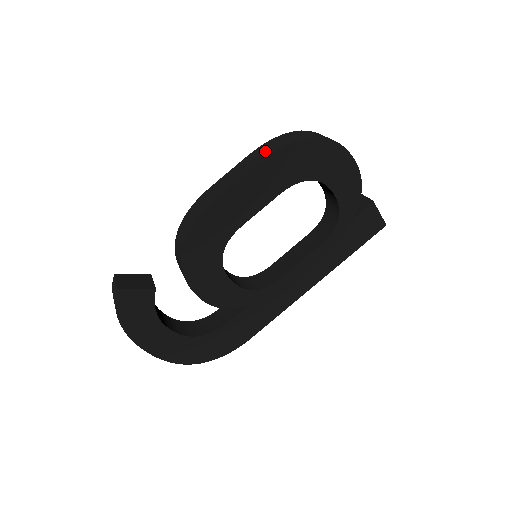
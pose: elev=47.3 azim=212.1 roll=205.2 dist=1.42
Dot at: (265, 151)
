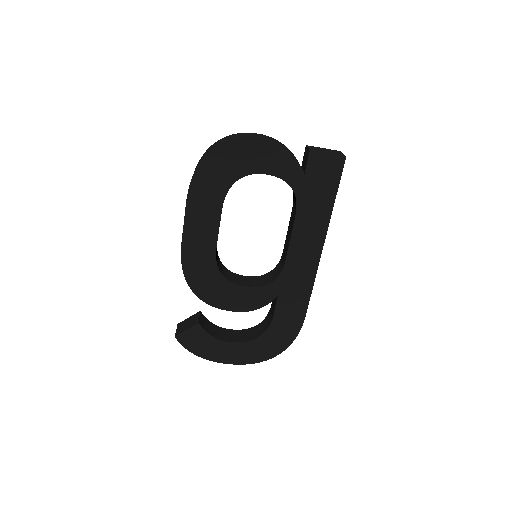
Dot at: occluded
